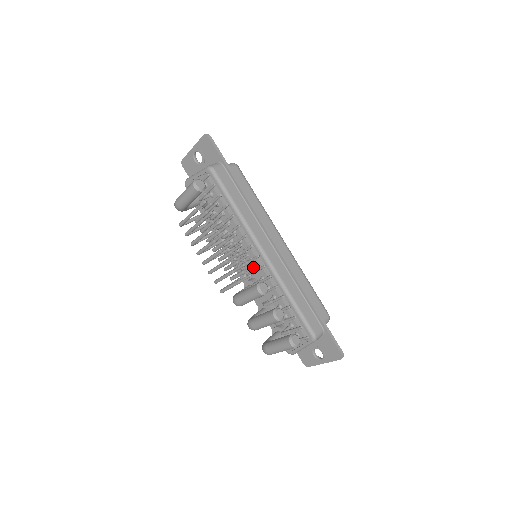
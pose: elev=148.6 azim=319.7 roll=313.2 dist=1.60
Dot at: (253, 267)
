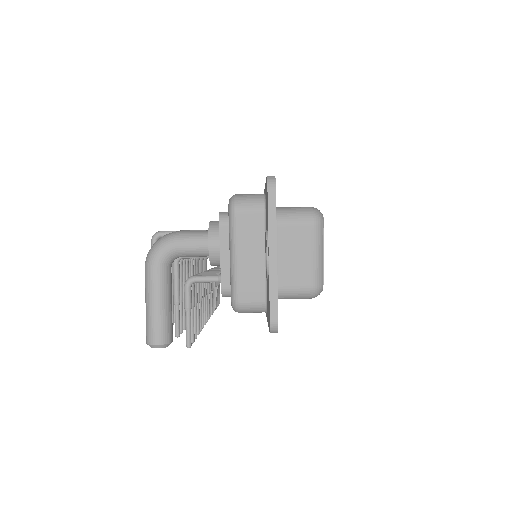
Dot at: occluded
